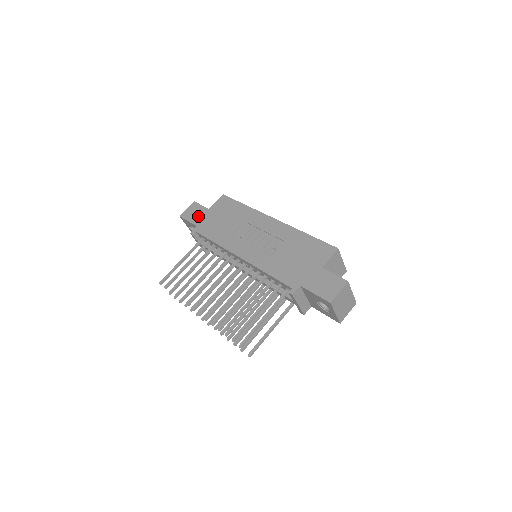
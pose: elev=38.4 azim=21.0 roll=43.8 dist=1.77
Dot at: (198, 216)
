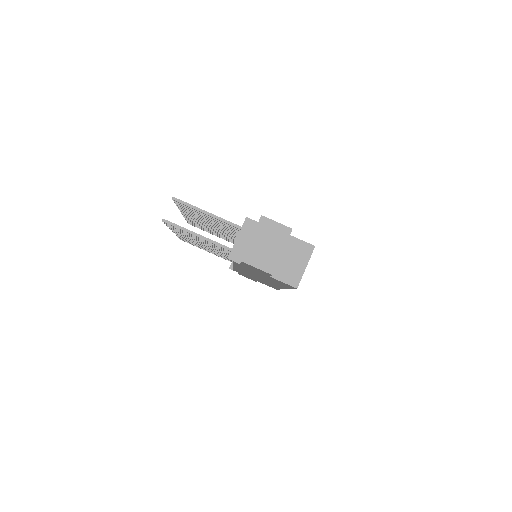
Dot at: occluded
